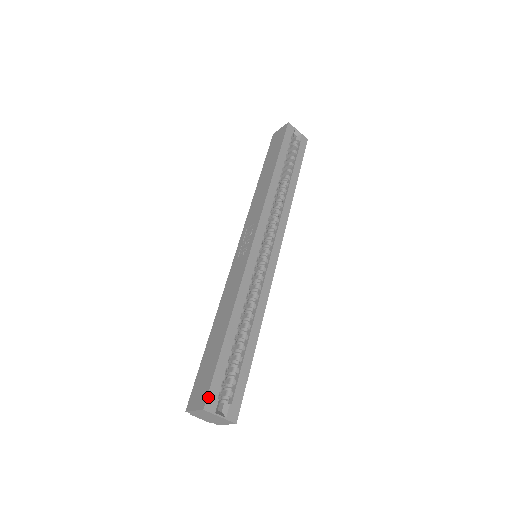
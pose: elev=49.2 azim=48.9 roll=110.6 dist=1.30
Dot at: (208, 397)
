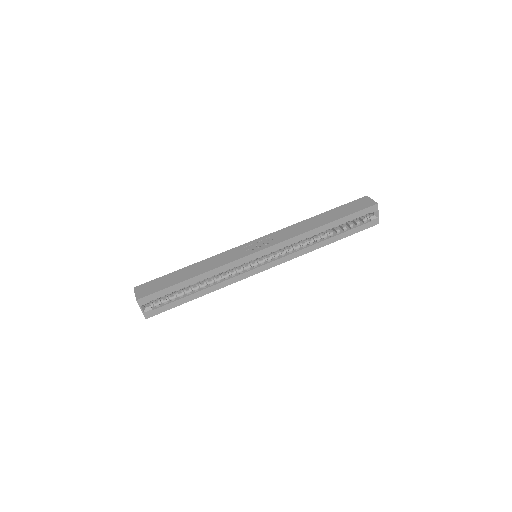
Dot at: (144, 297)
